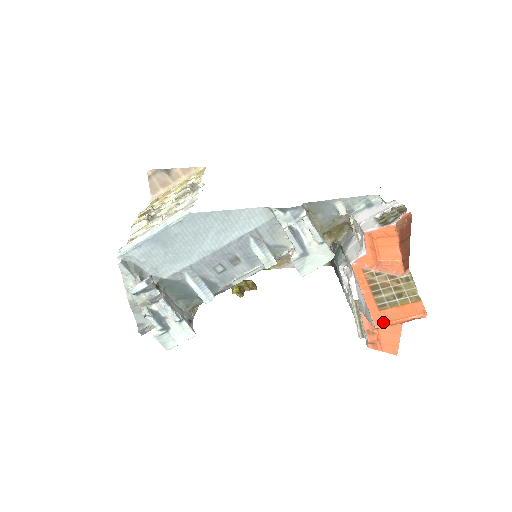
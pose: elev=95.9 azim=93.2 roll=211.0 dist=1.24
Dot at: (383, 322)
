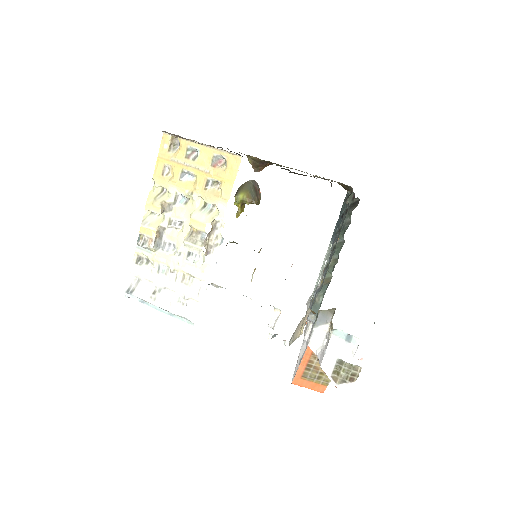
Dot at: occluded
